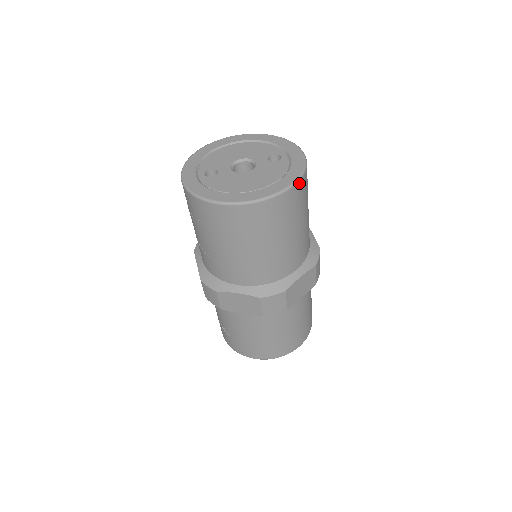
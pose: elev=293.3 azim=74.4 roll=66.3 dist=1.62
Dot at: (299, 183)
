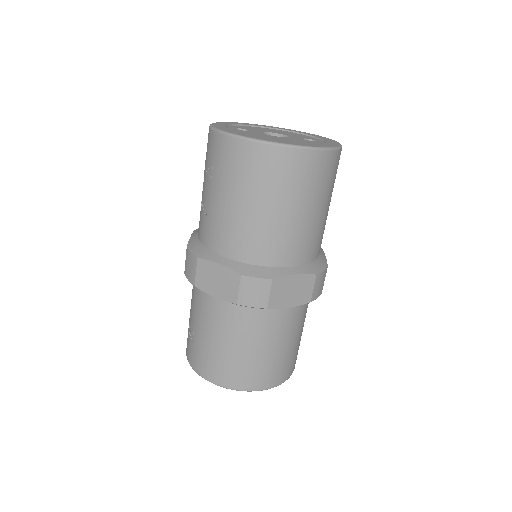
Dot at: (326, 153)
